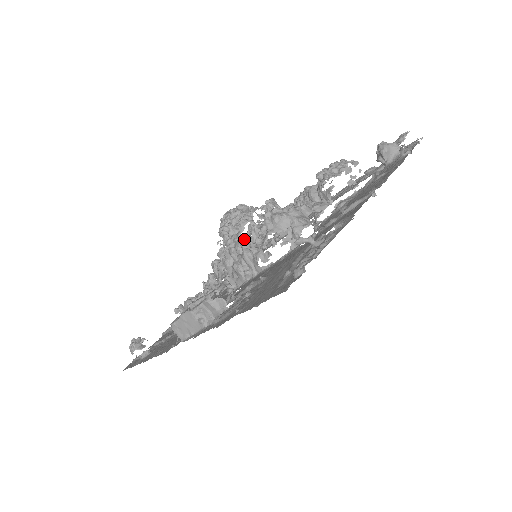
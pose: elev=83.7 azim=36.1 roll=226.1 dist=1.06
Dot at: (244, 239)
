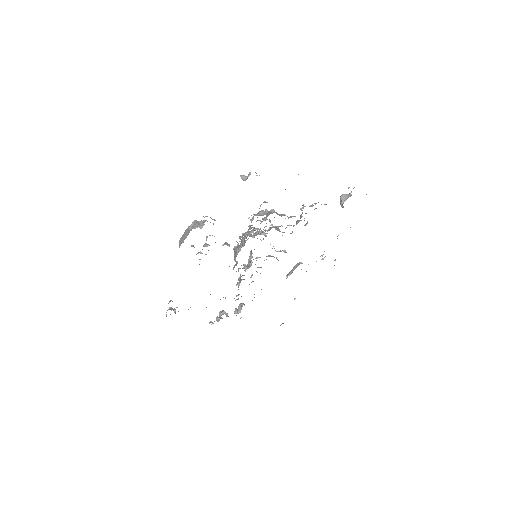
Dot at: occluded
